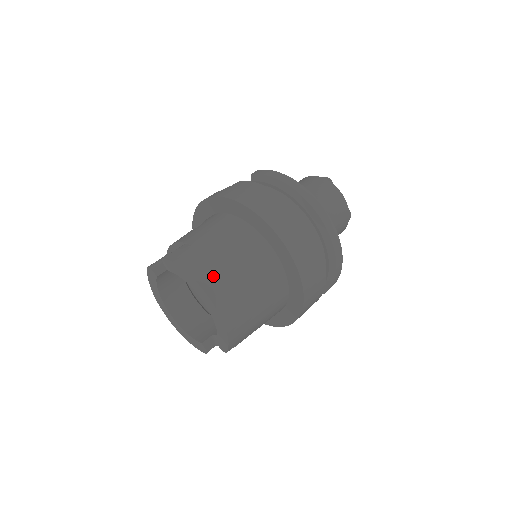
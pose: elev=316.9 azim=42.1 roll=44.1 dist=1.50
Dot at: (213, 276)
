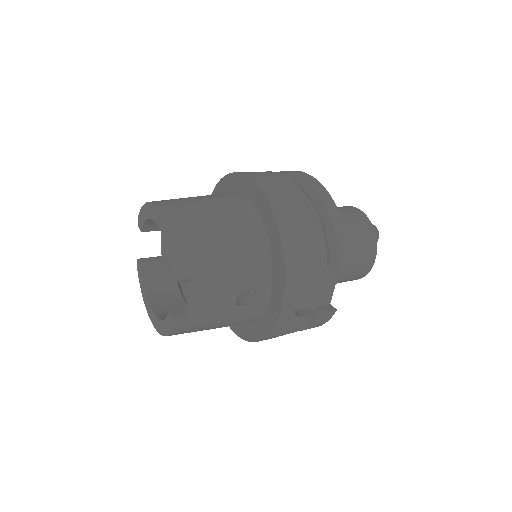
Dot at: (168, 200)
